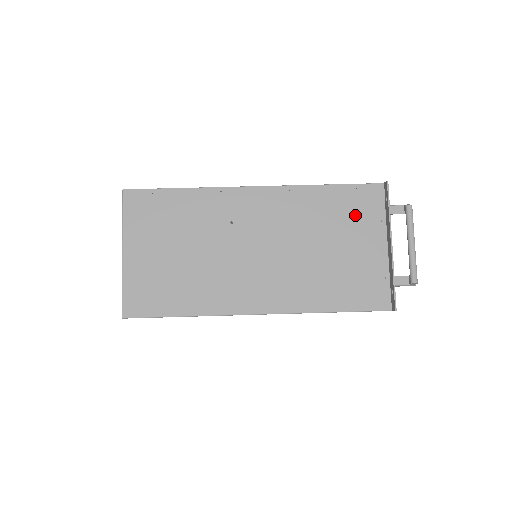
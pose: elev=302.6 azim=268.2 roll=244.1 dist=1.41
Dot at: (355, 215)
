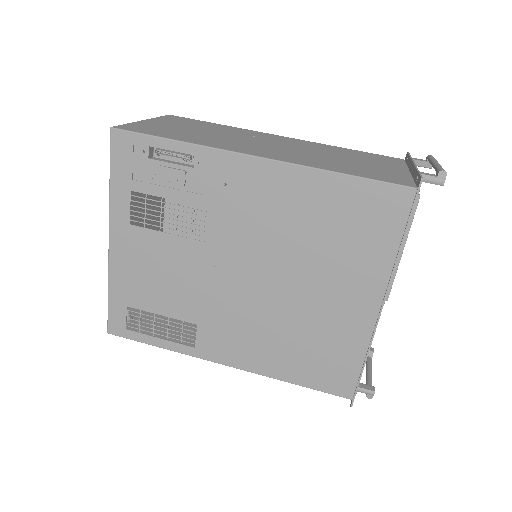
Dot at: (375, 159)
